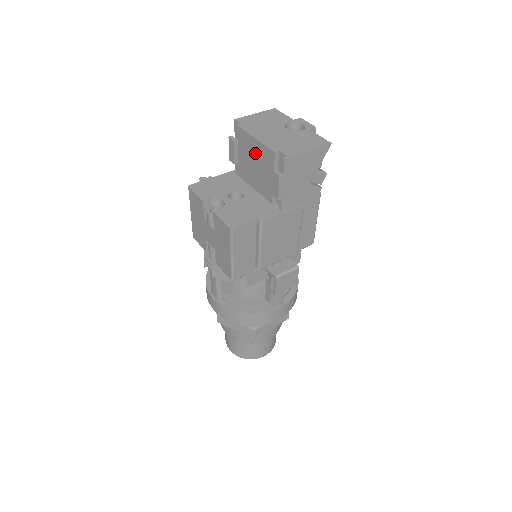
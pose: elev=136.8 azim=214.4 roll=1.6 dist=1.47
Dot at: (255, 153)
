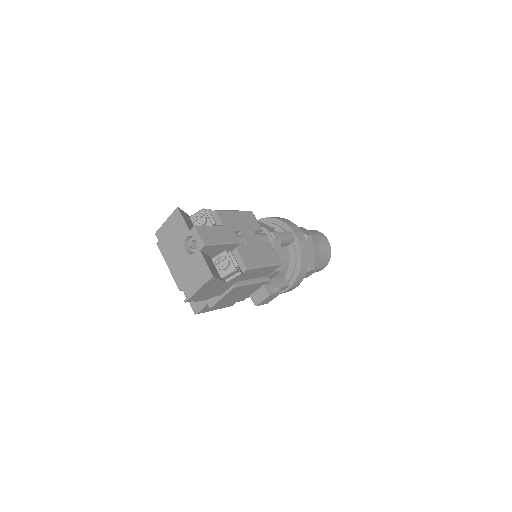
Dot at: occluded
